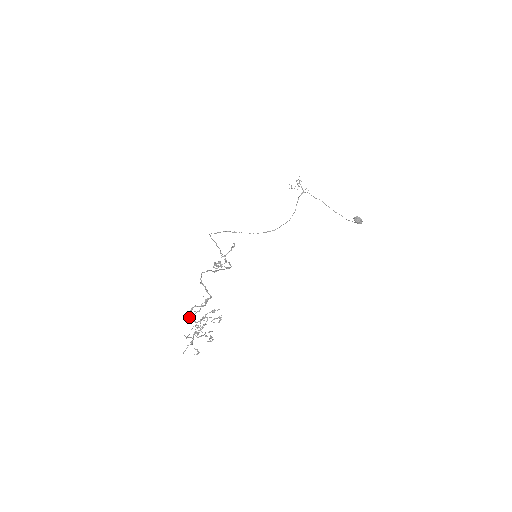
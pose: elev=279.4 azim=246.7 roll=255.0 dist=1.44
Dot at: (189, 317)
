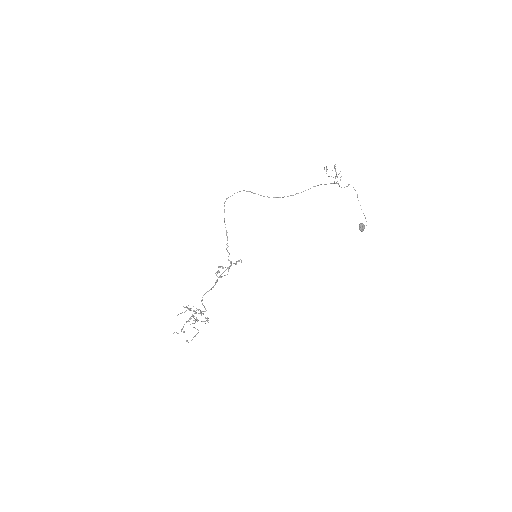
Dot at: (184, 307)
